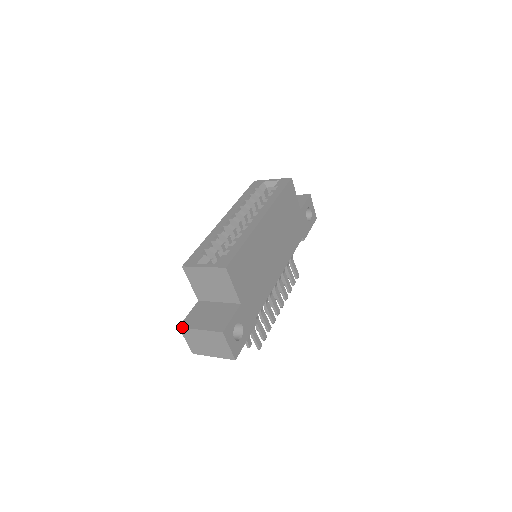
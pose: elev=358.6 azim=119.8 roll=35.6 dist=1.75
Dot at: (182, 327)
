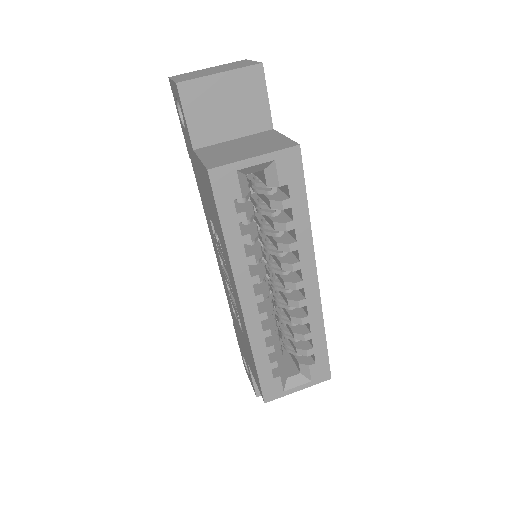
Dot at: occluded
